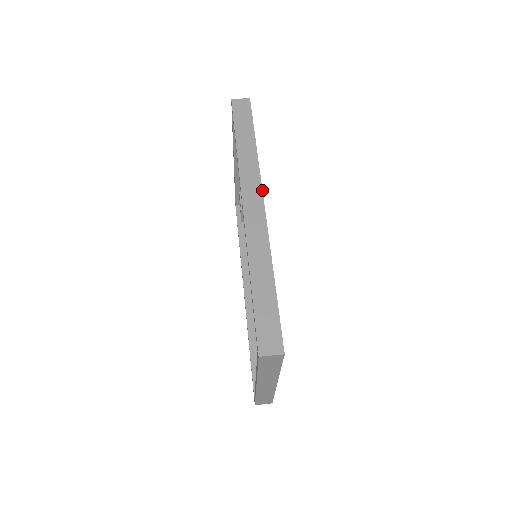
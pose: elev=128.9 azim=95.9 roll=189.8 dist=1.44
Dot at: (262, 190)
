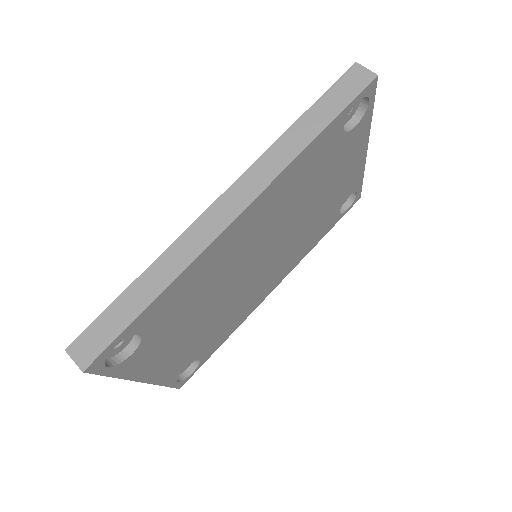
Dot at: (257, 195)
